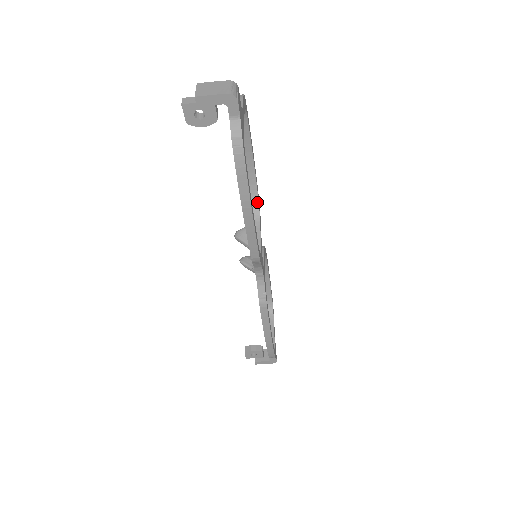
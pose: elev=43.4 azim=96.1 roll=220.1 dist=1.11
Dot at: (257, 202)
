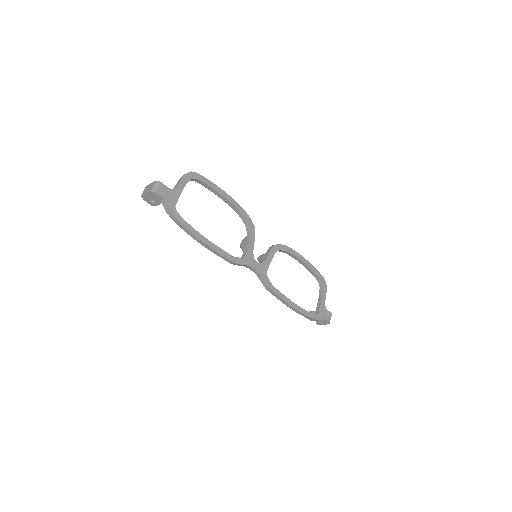
Dot at: (246, 221)
